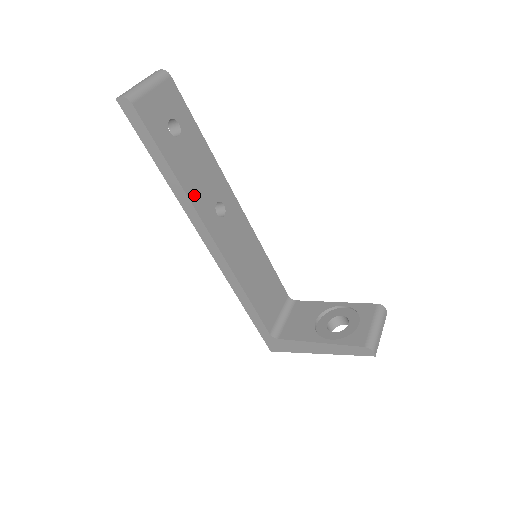
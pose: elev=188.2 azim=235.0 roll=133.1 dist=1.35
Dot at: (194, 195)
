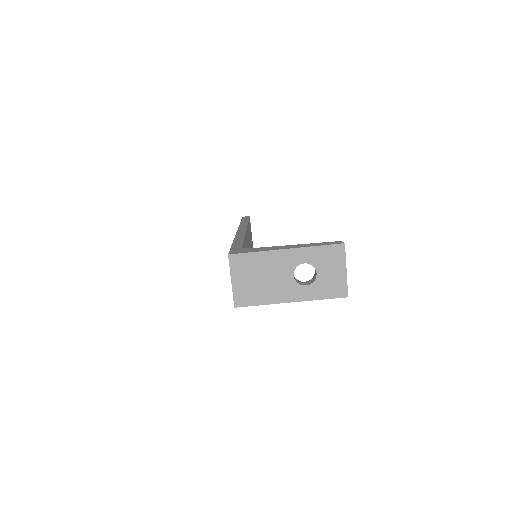
Dot at: (248, 230)
